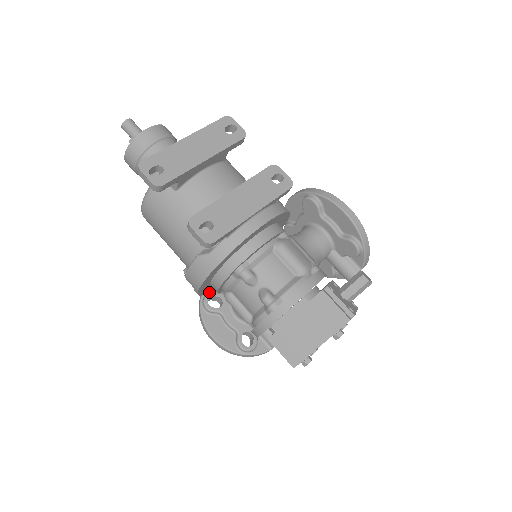
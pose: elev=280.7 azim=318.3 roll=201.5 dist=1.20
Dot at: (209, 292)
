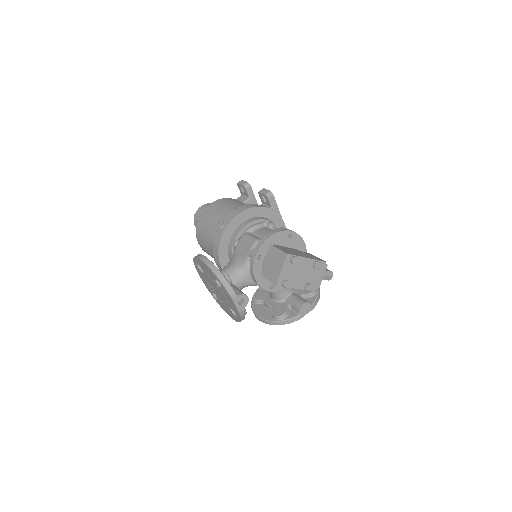
Dot at: occluded
